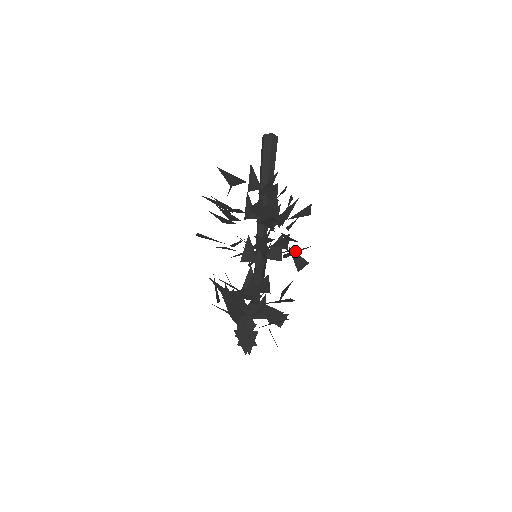
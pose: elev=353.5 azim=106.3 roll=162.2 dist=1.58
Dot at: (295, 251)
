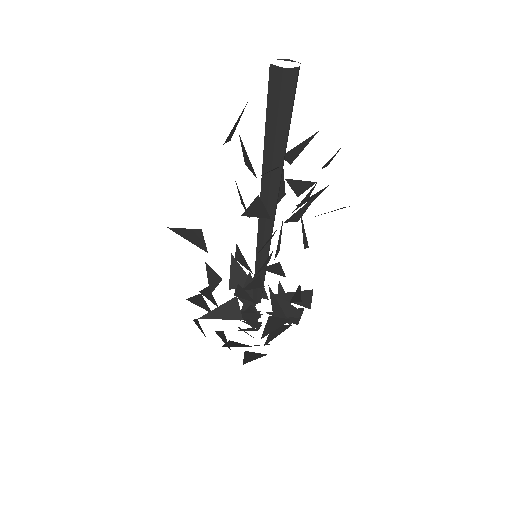
Dot at: occluded
